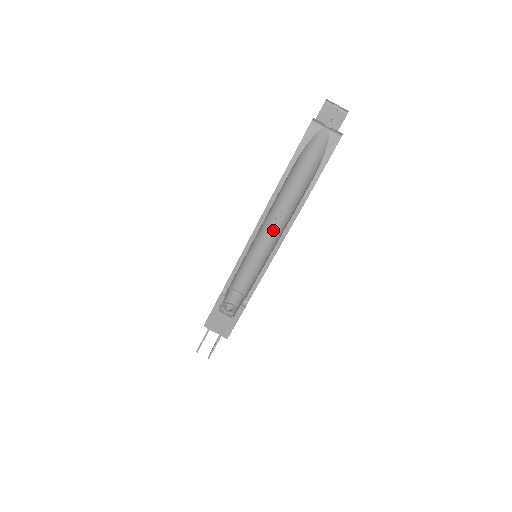
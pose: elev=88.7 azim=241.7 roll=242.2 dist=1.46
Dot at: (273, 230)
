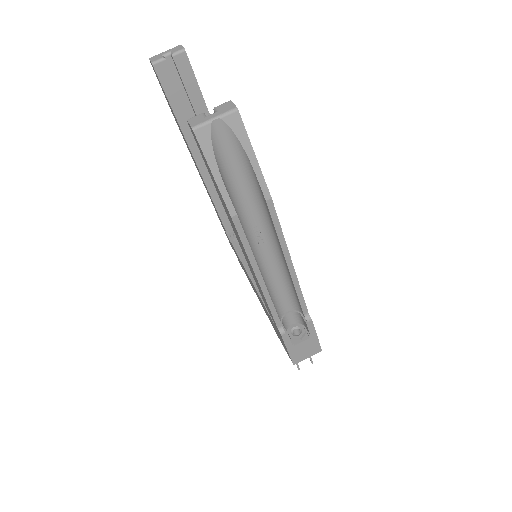
Dot at: (265, 246)
